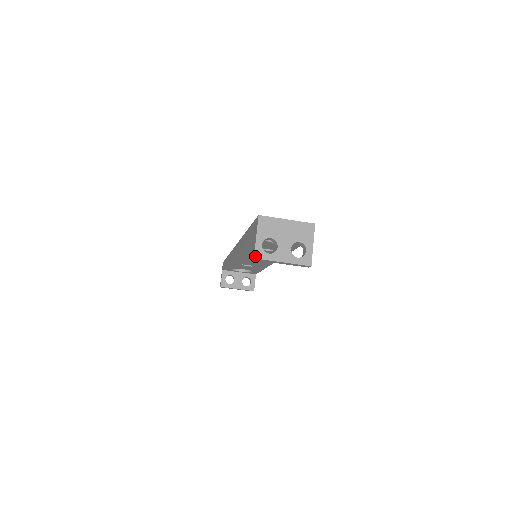
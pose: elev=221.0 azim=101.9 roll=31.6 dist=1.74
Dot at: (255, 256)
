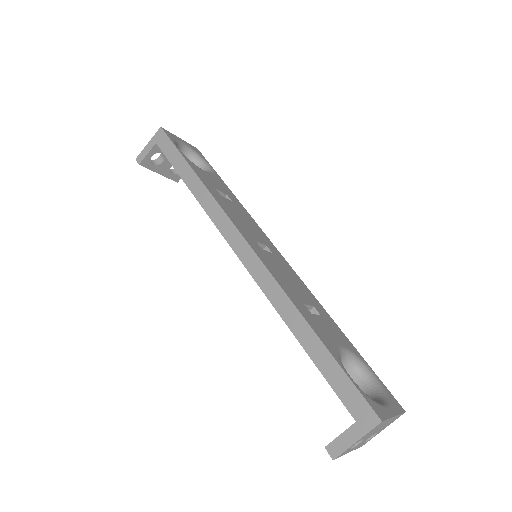
Dot at: (336, 458)
